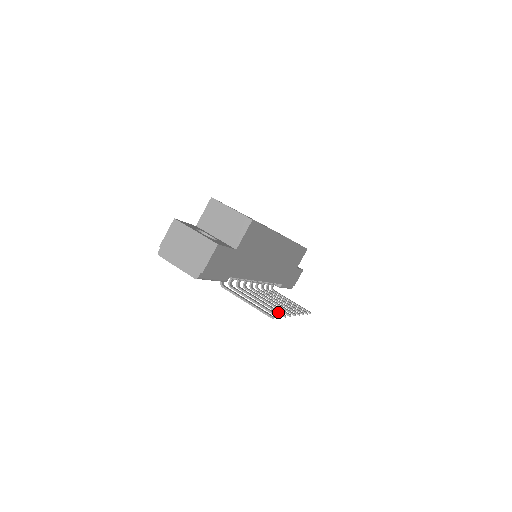
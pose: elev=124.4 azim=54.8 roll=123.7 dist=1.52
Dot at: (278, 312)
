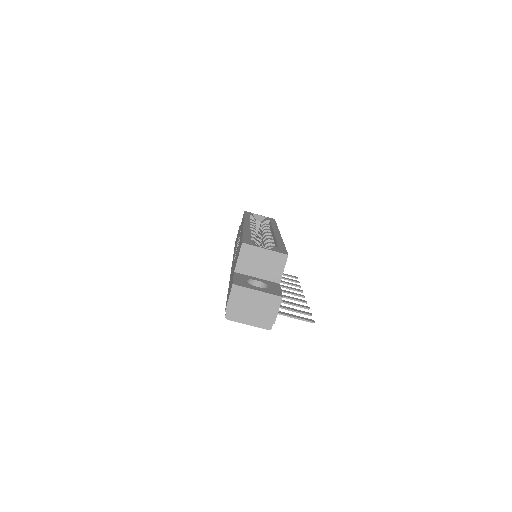
Dot at: (303, 307)
